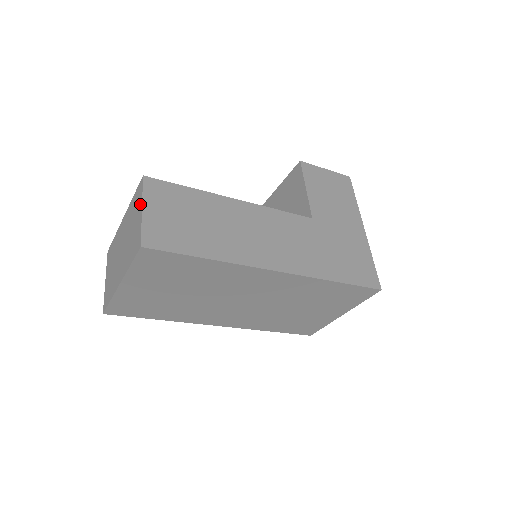
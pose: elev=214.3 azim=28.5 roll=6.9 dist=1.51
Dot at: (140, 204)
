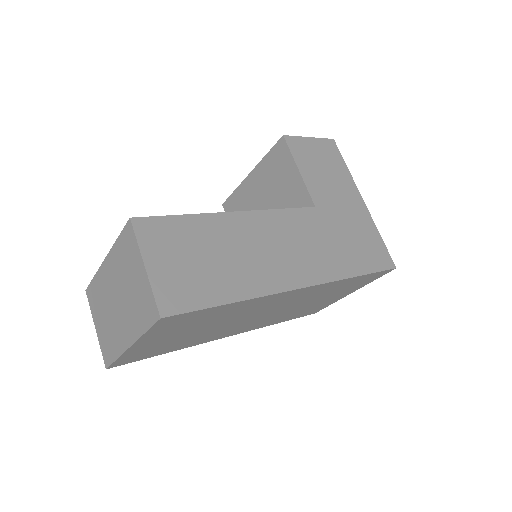
Dot at: (138, 257)
